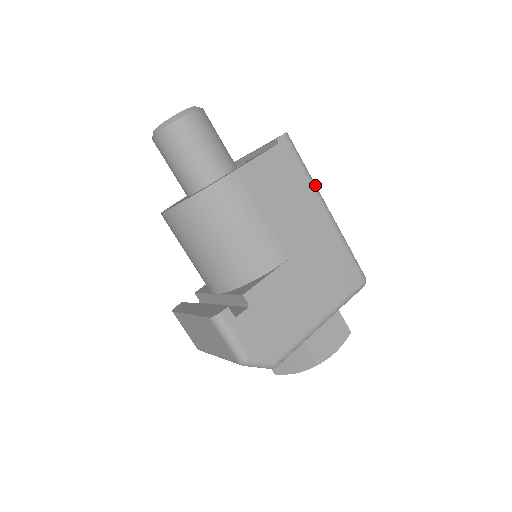
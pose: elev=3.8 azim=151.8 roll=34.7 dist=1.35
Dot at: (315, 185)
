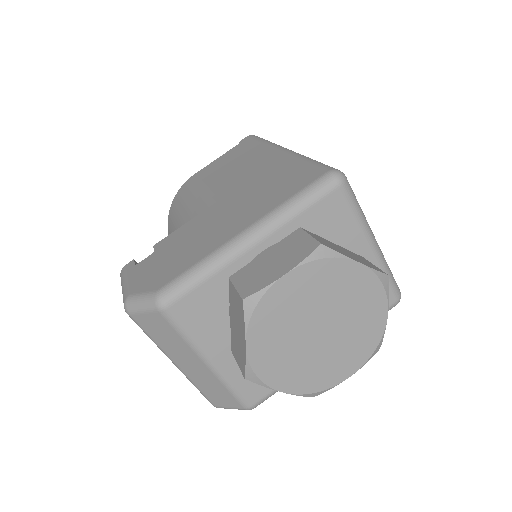
Dot at: (274, 144)
